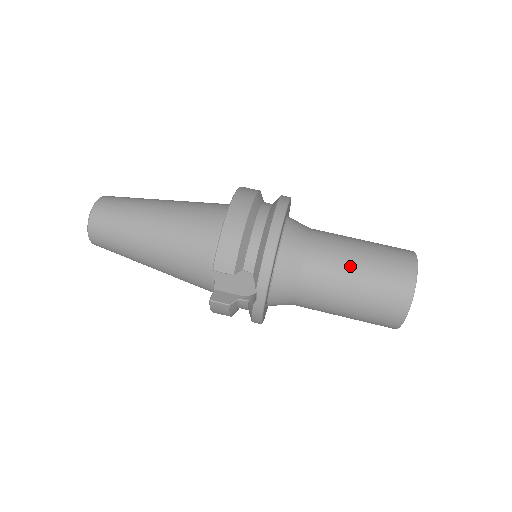
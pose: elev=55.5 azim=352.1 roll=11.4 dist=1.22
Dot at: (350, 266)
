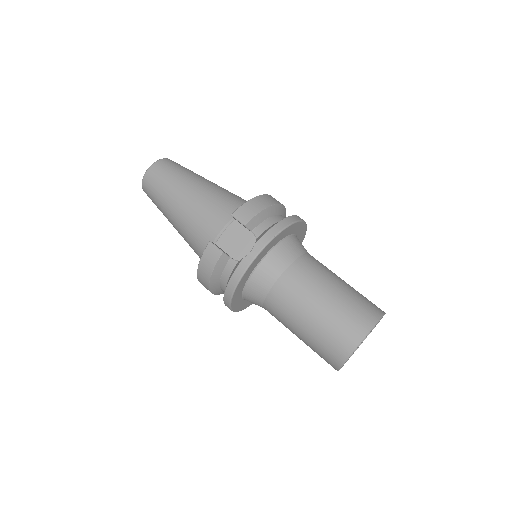
Dot at: (332, 281)
